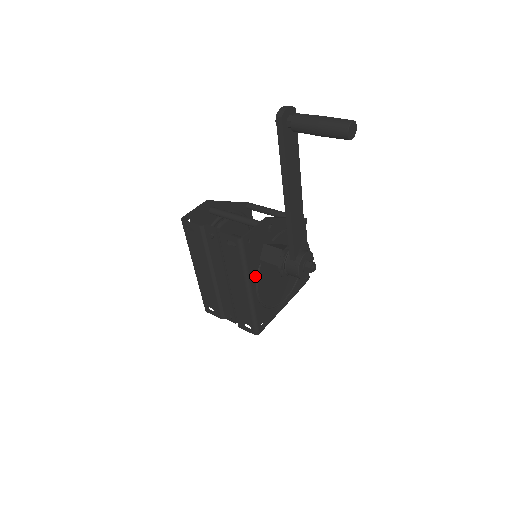
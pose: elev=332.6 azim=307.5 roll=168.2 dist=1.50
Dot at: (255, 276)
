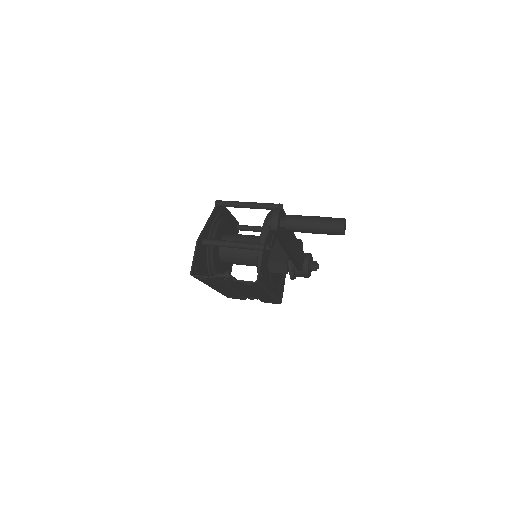
Dot at: (270, 283)
